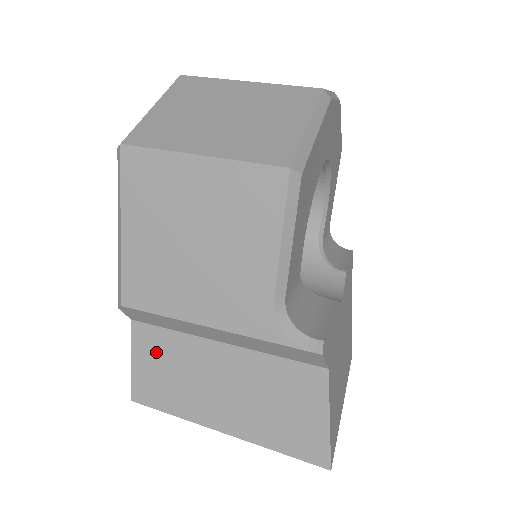
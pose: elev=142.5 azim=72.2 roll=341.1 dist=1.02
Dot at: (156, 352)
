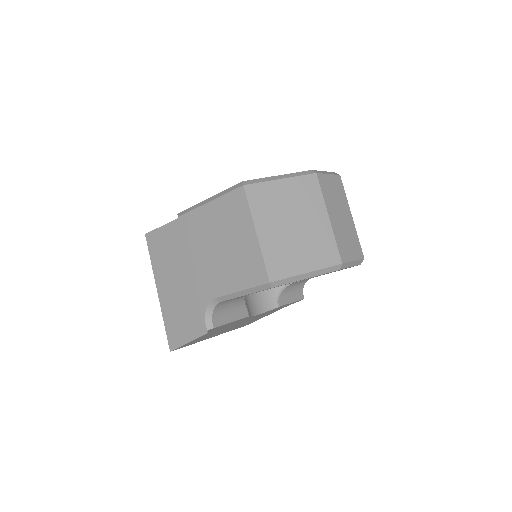
Dot at: (172, 239)
